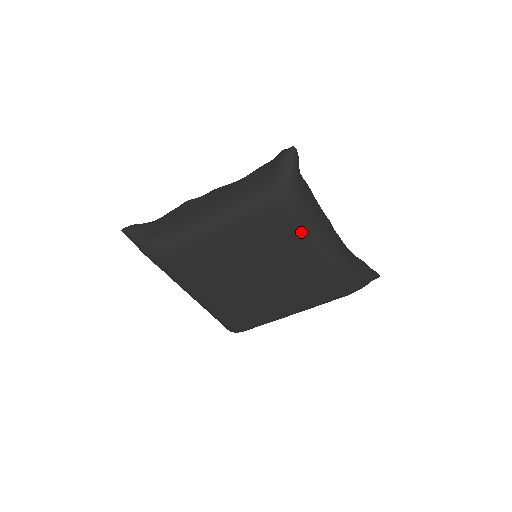
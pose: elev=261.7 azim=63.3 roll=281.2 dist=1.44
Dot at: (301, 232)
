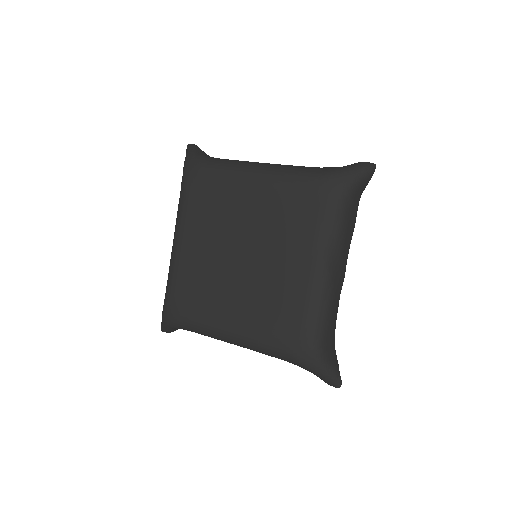
Dot at: (319, 232)
